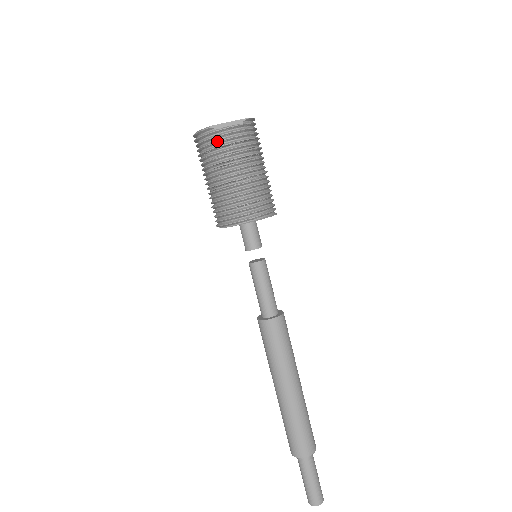
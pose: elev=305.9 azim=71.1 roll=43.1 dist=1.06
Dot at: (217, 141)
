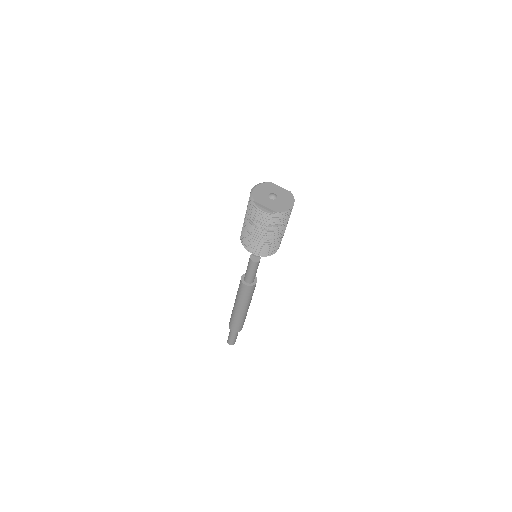
Dot at: (253, 210)
